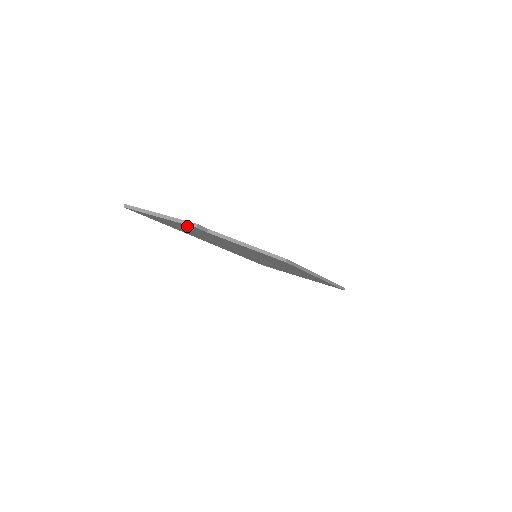
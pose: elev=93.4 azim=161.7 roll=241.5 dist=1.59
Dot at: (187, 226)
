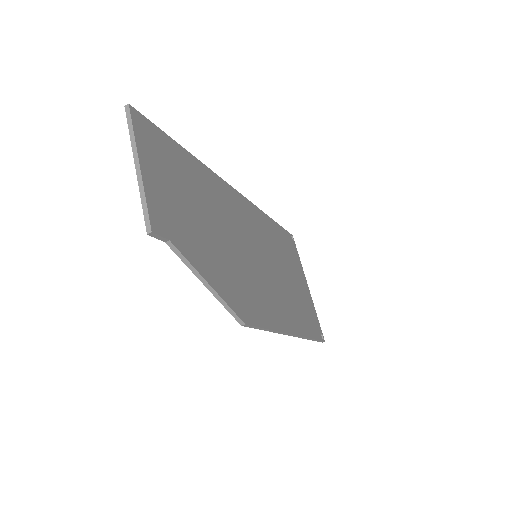
Dot at: (154, 210)
